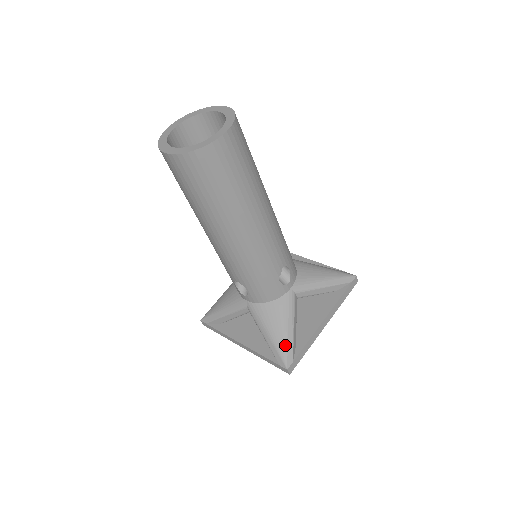
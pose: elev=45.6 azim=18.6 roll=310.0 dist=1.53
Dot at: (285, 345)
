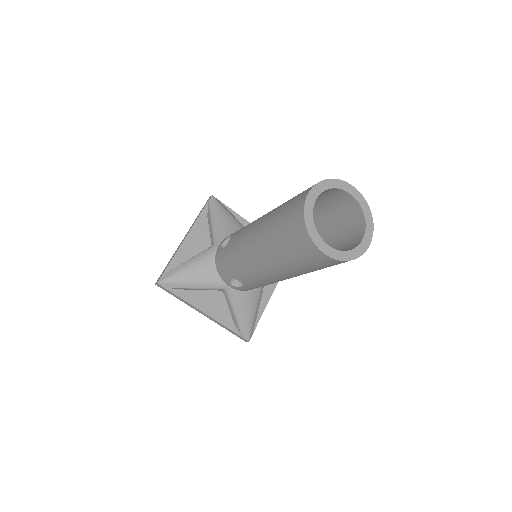
Dot at: (252, 324)
